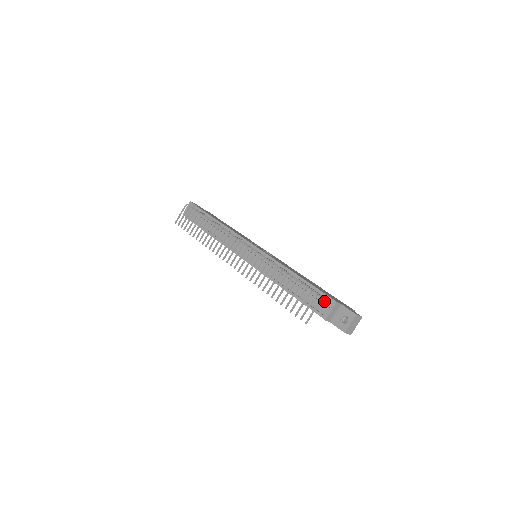
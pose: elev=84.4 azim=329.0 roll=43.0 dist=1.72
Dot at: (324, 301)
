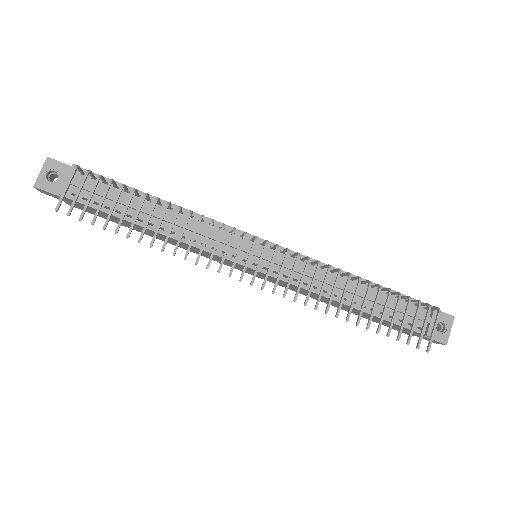
Dot at: occluded
